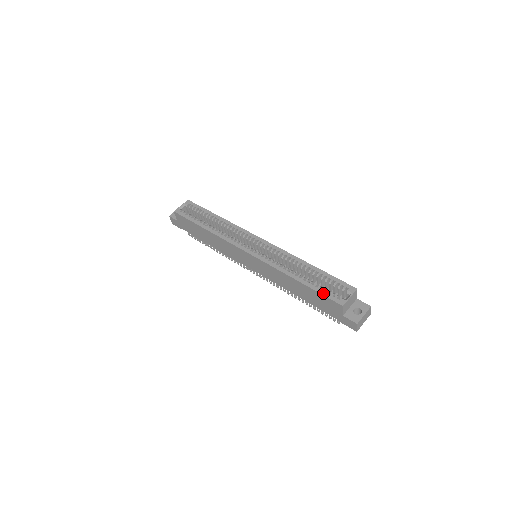
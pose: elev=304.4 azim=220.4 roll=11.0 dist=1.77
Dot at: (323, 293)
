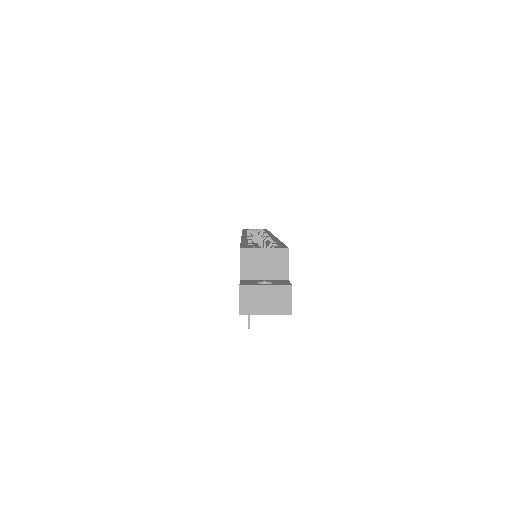
Dot at: (243, 244)
